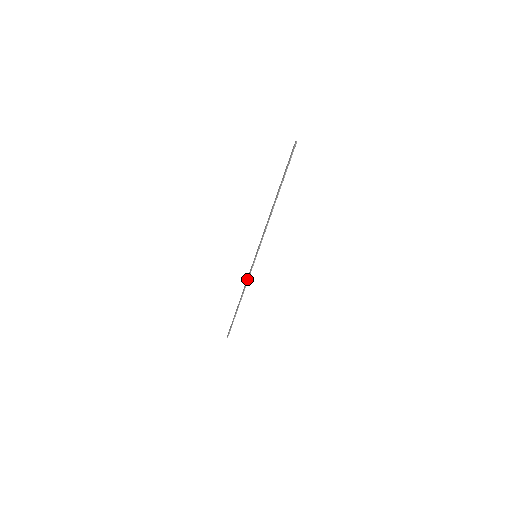
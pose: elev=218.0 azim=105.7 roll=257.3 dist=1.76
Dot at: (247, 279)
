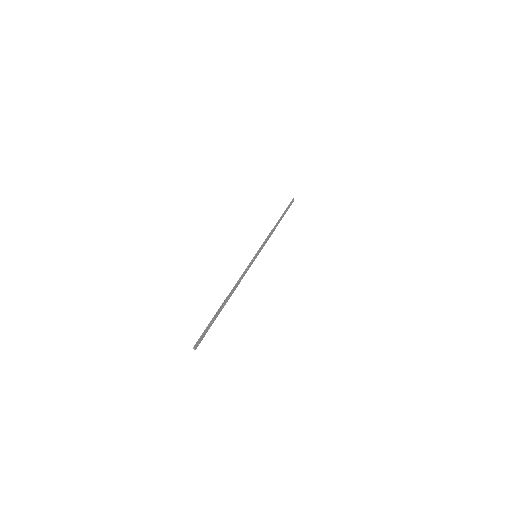
Dot at: (266, 239)
